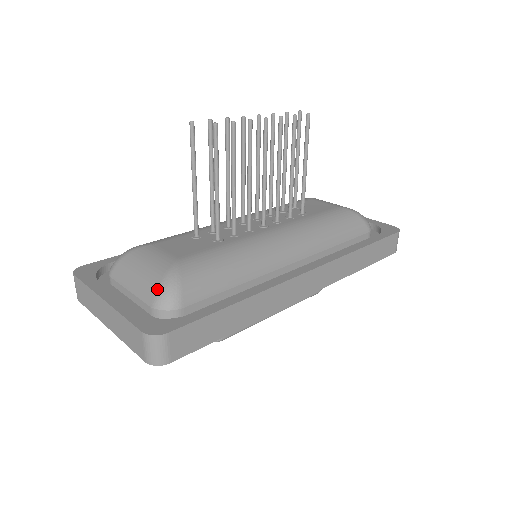
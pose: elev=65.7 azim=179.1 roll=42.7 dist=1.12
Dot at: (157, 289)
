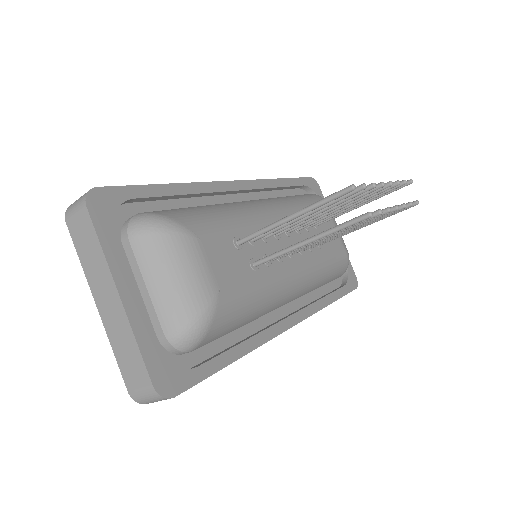
Dot at: (184, 325)
